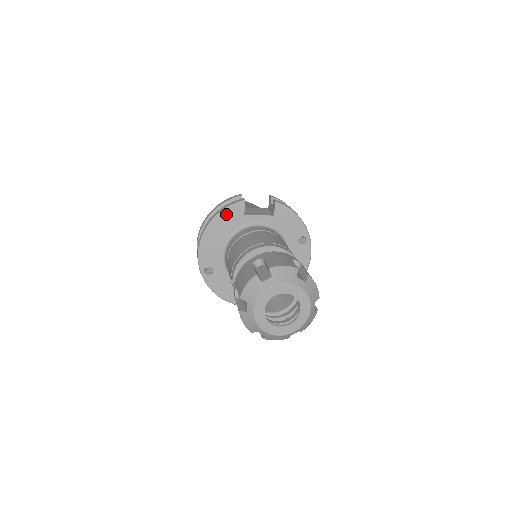
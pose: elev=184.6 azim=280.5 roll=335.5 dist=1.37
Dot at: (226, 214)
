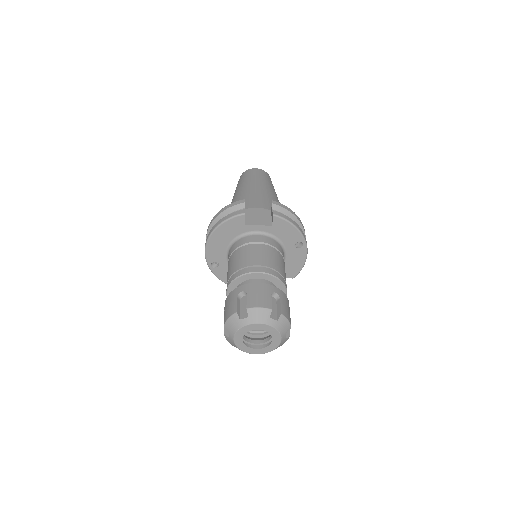
Dot at: (228, 224)
